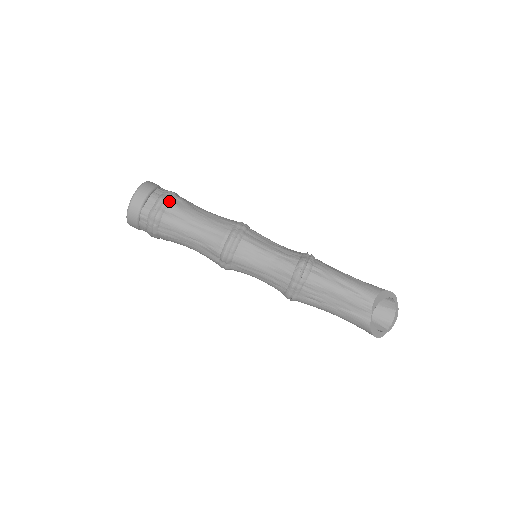
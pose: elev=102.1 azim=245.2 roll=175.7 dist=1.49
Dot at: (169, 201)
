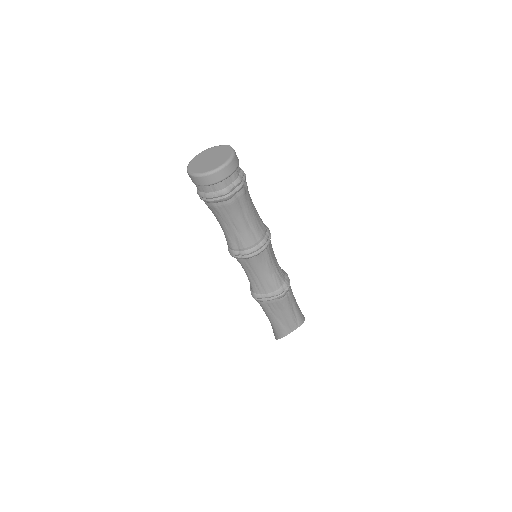
Dot at: (243, 186)
